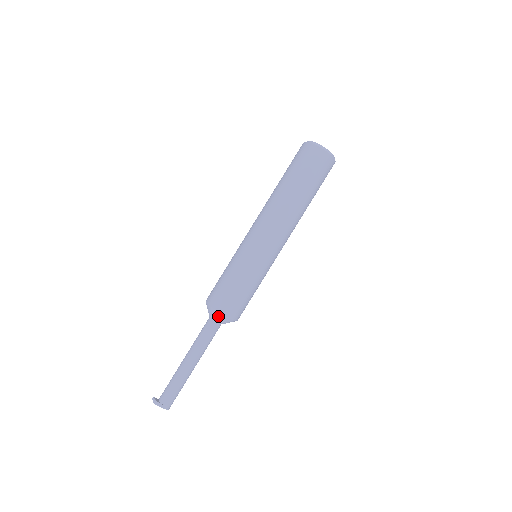
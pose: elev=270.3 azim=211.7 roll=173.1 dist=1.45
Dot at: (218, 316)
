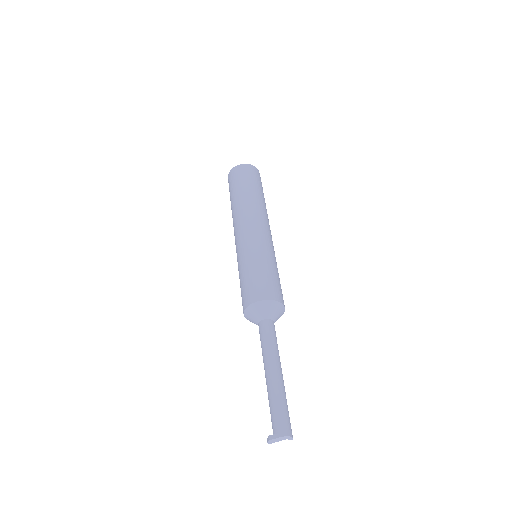
Dot at: (257, 309)
